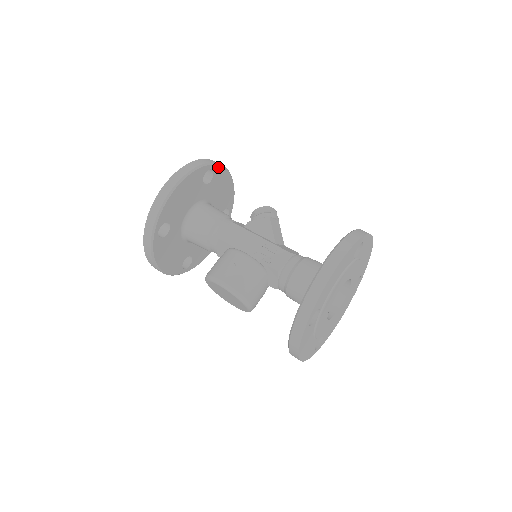
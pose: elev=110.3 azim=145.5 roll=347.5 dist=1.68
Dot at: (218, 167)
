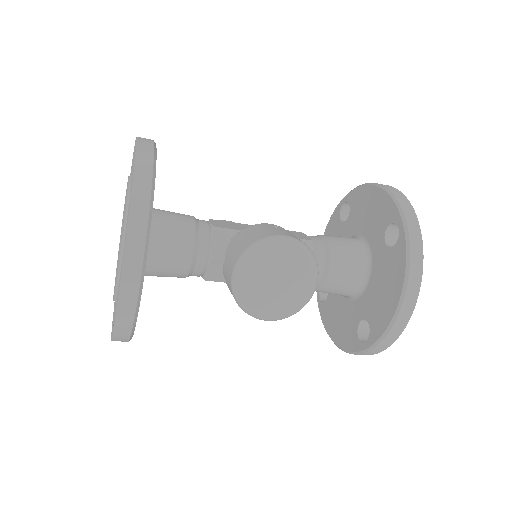
Dot at: occluded
